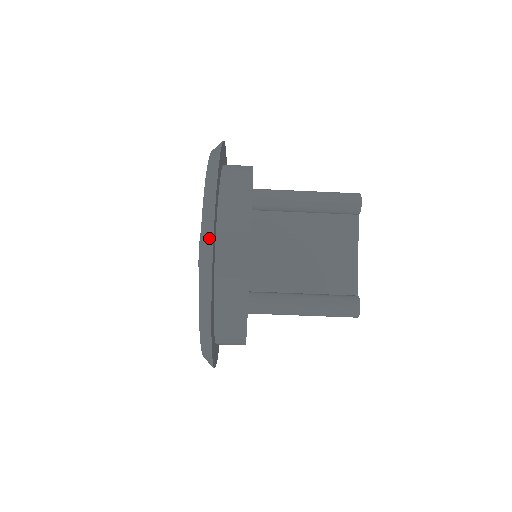
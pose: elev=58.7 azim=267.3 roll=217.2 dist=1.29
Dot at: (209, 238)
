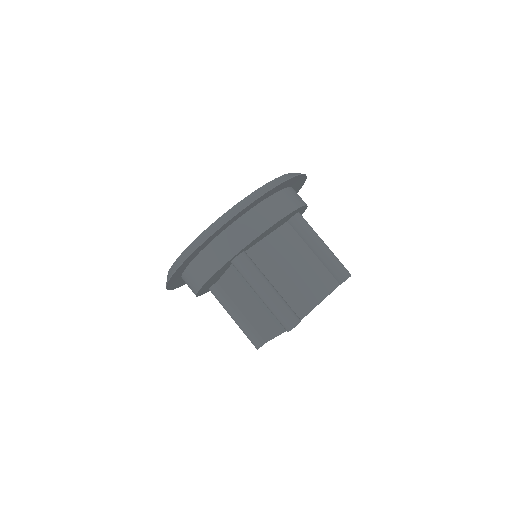
Dot at: (270, 187)
